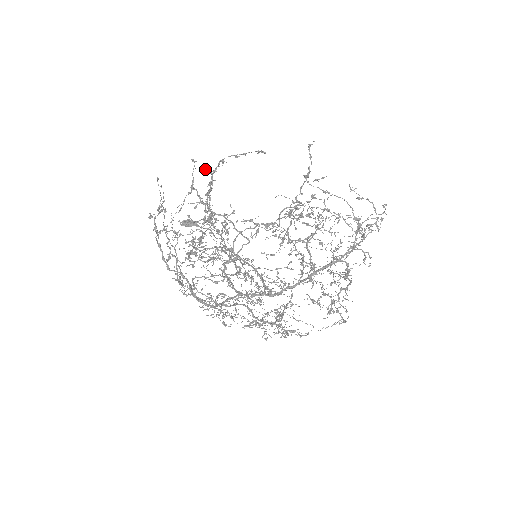
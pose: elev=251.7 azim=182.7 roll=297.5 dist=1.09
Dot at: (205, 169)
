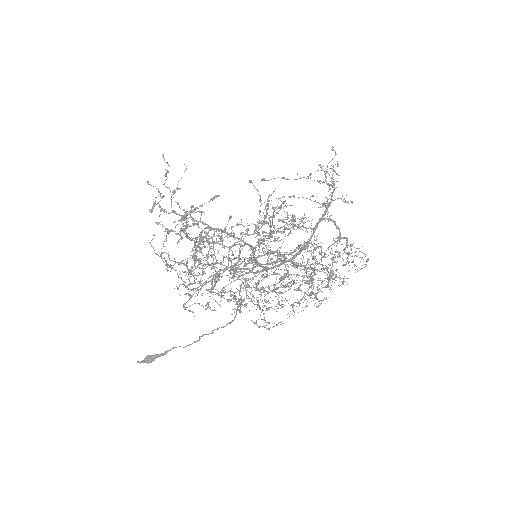
Dot at: (178, 203)
